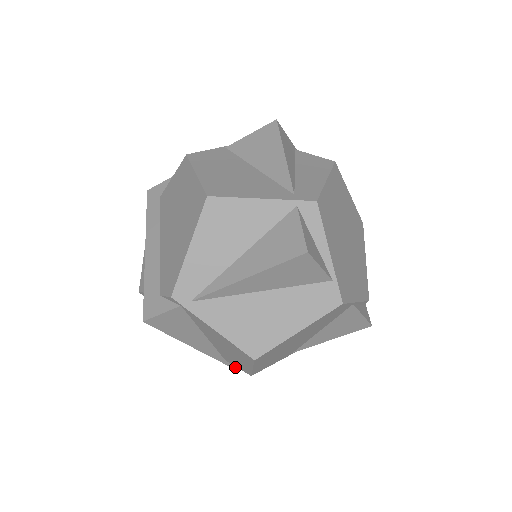
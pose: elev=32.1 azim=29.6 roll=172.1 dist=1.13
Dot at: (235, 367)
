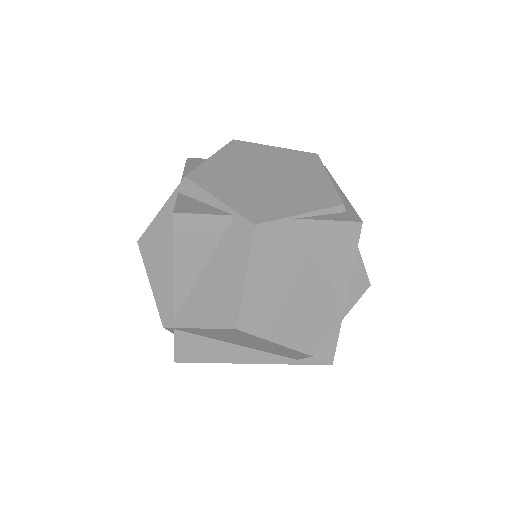
Dot at: (321, 362)
